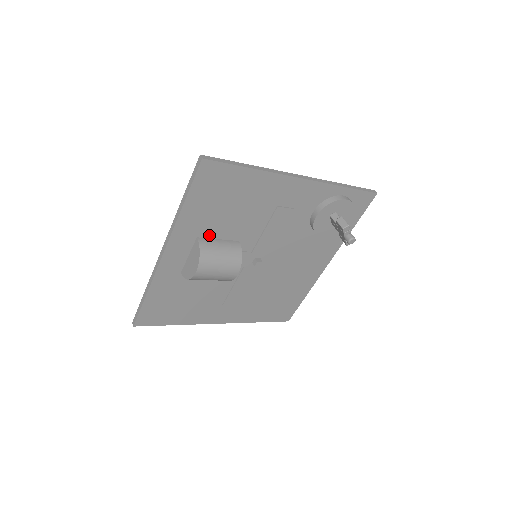
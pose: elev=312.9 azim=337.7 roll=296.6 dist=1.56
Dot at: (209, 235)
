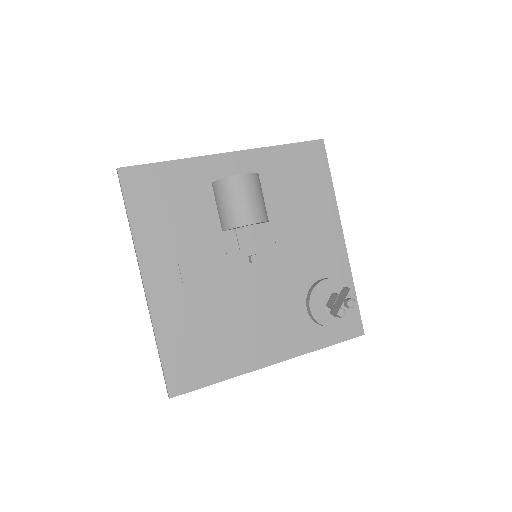
Dot at: (263, 186)
